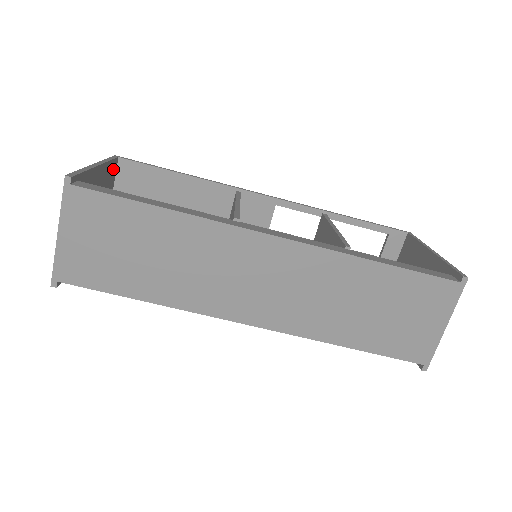
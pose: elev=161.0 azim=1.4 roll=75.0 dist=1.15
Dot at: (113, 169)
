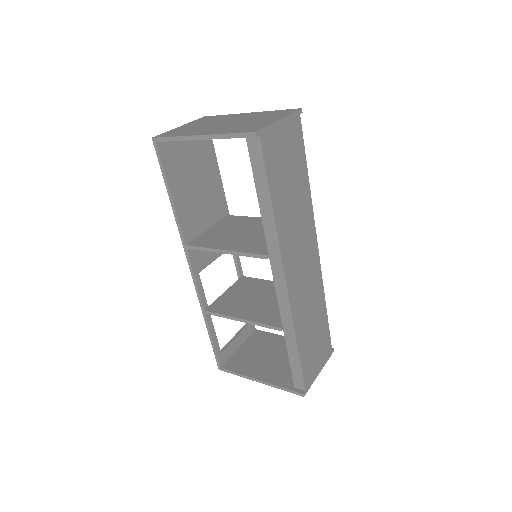
Dot at: occluded
